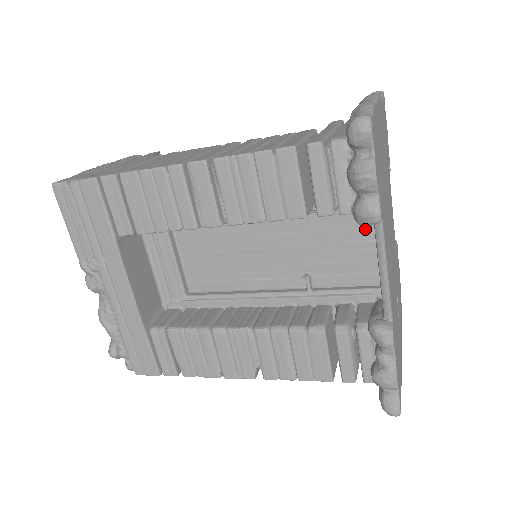
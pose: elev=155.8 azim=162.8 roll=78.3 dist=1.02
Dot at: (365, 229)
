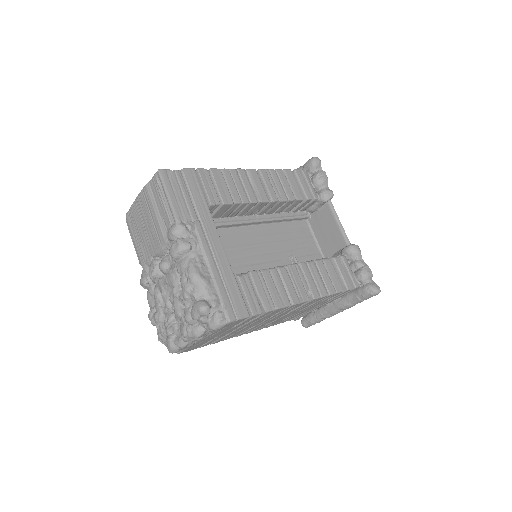
Dot at: (306, 231)
